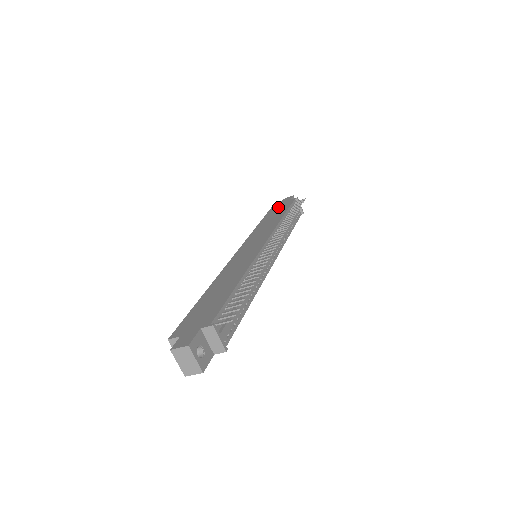
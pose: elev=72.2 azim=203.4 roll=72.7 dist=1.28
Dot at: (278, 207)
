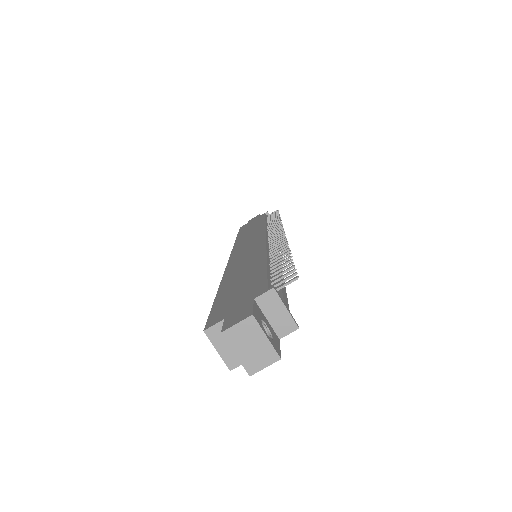
Dot at: (249, 224)
